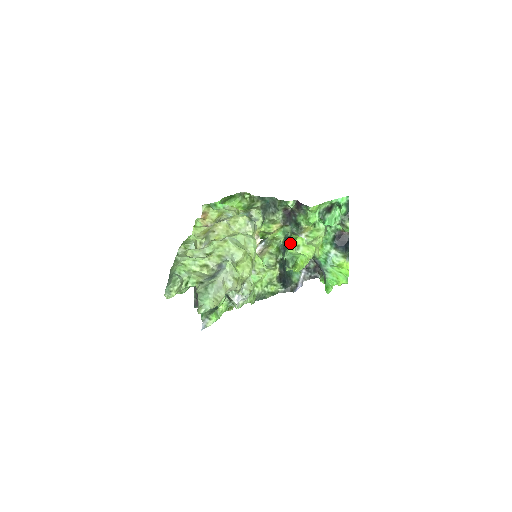
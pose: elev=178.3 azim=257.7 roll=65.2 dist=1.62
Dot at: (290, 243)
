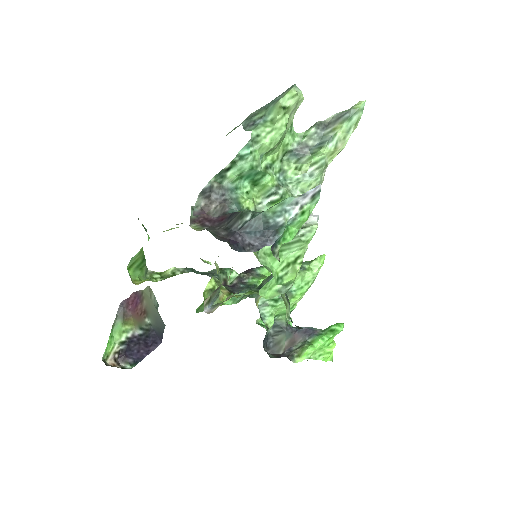
Dot at: occluded
